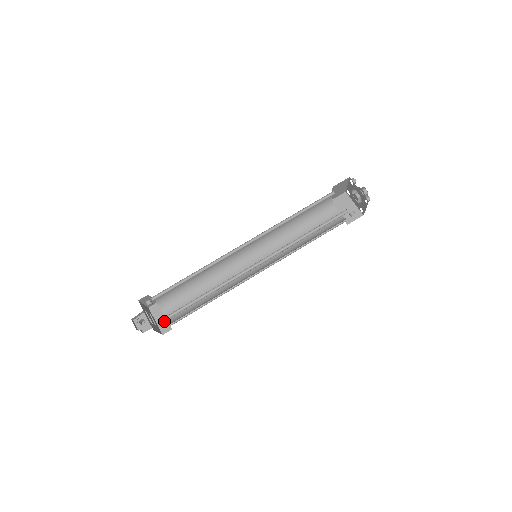
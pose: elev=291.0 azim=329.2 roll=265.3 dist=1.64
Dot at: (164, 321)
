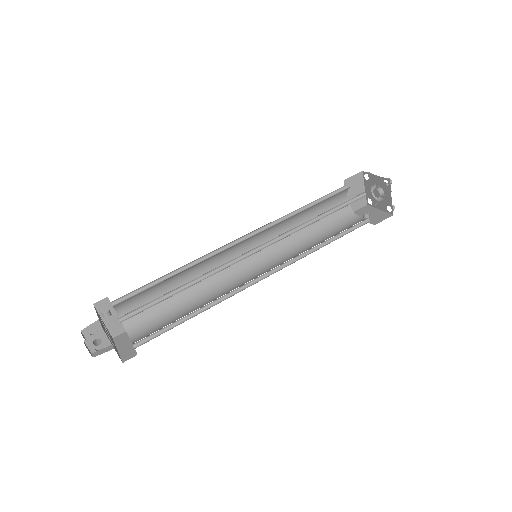
Dot at: (135, 347)
